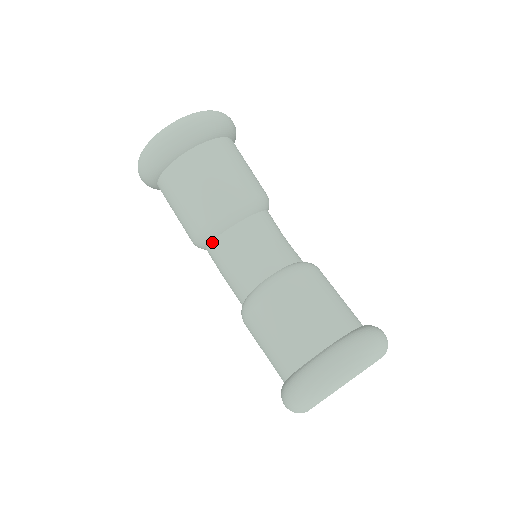
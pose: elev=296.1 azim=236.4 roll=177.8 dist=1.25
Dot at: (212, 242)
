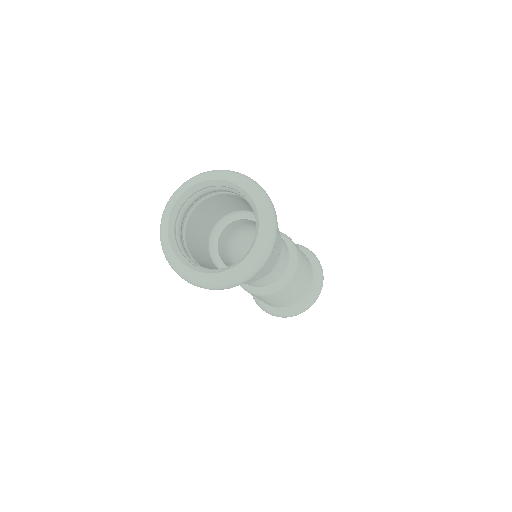
Dot at: occluded
